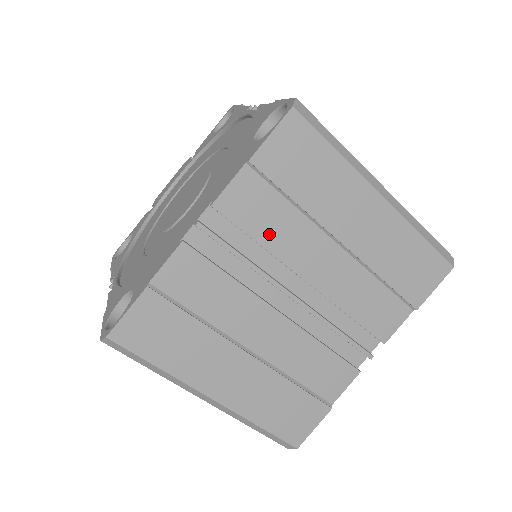
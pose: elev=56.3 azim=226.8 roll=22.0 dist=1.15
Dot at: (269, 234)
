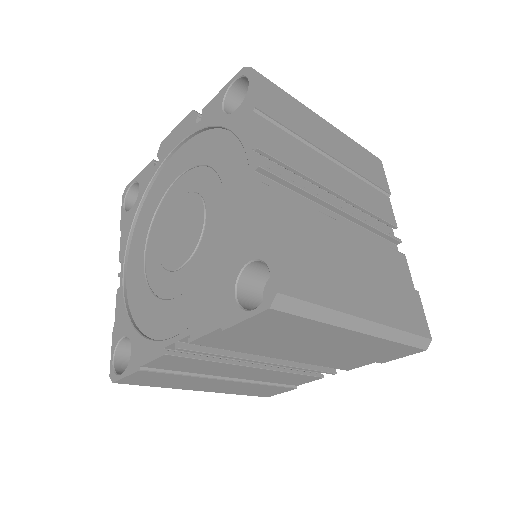
Dot at: (245, 348)
